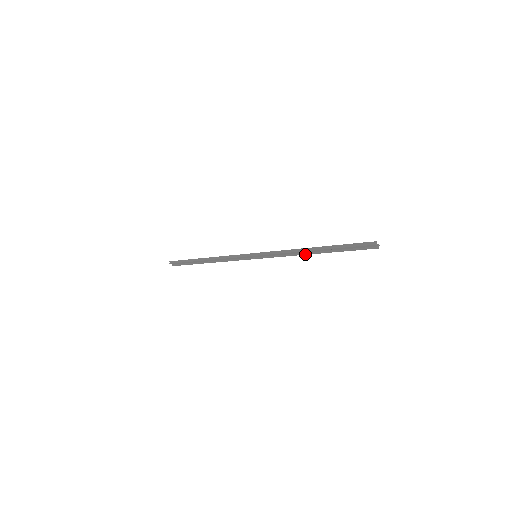
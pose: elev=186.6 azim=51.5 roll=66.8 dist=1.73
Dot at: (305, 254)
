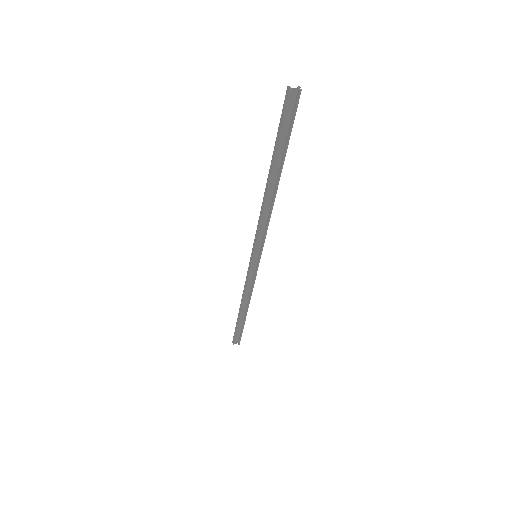
Dot at: (274, 198)
